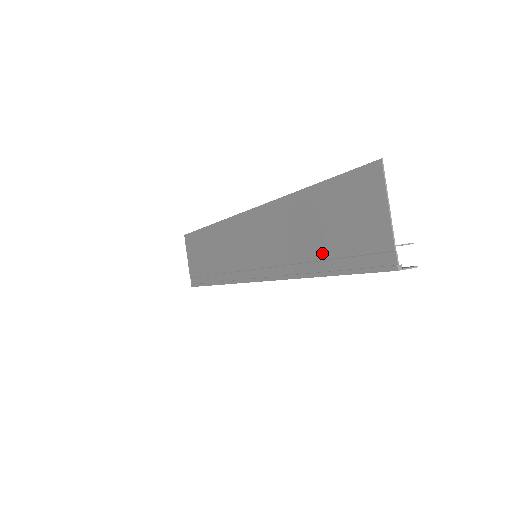
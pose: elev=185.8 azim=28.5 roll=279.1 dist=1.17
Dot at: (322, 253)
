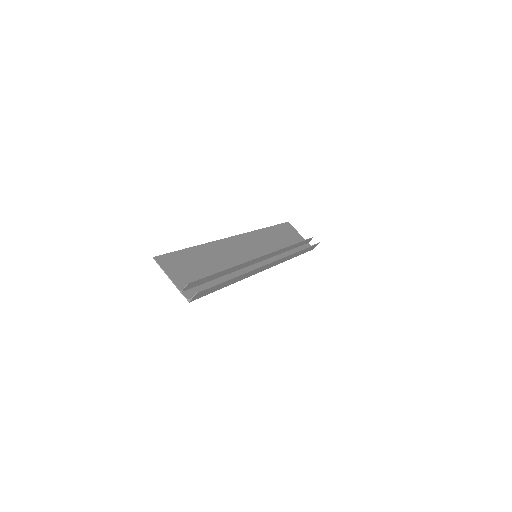
Dot at: occluded
